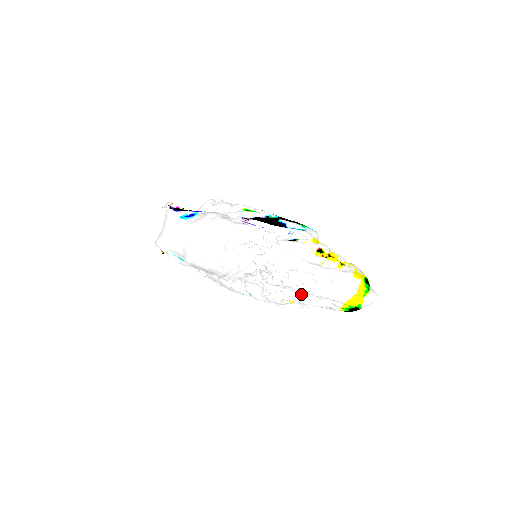
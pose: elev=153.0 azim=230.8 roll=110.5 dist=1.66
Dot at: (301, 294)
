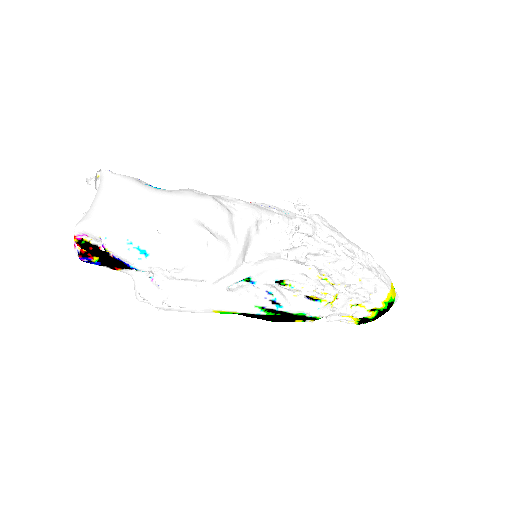
Dot at: (355, 277)
